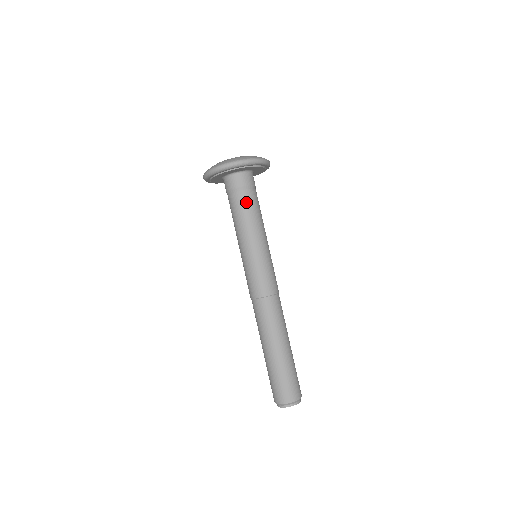
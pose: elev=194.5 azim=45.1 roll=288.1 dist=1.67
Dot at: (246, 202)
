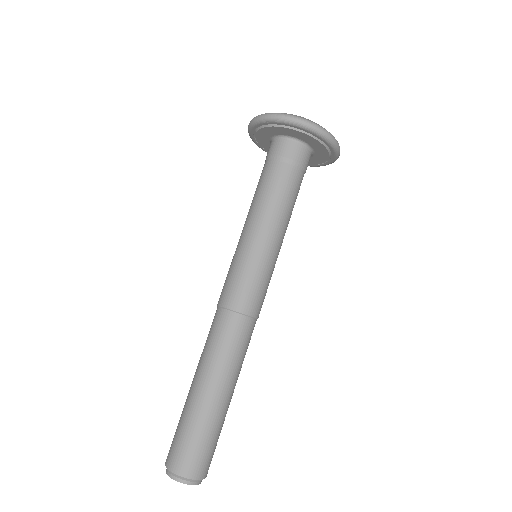
Dot at: (265, 177)
